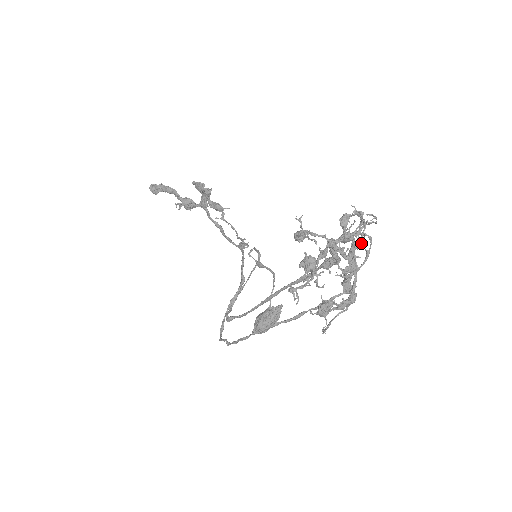
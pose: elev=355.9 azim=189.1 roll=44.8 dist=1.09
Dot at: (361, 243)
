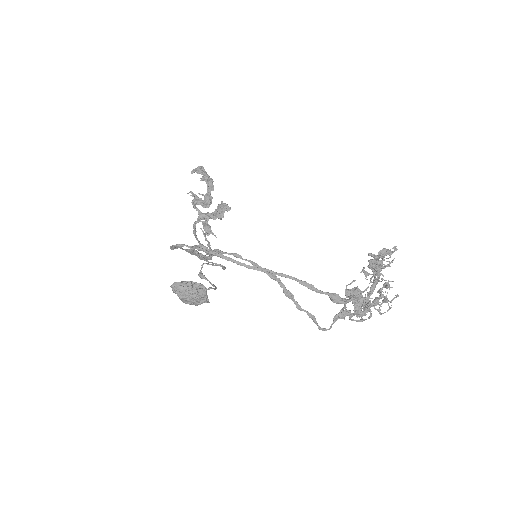
Dot at: occluded
